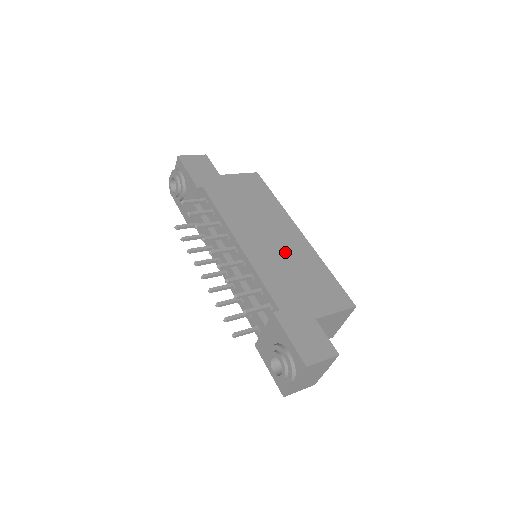
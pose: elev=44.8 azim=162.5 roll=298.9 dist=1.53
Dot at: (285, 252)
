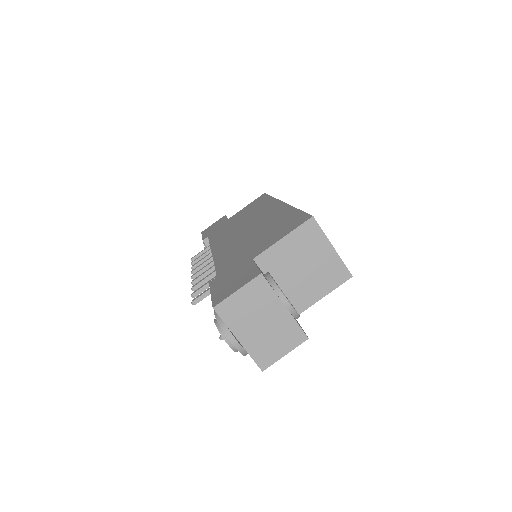
Dot at: (254, 228)
